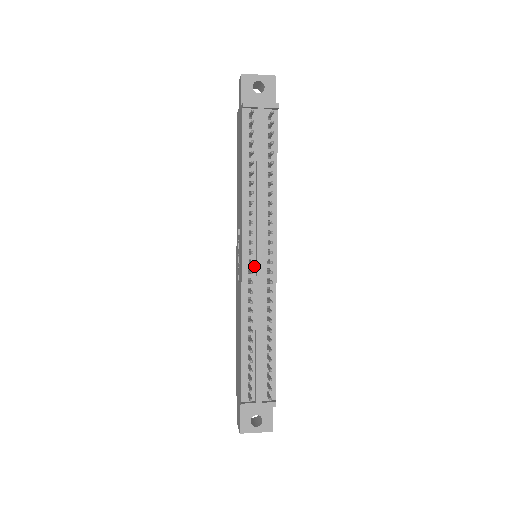
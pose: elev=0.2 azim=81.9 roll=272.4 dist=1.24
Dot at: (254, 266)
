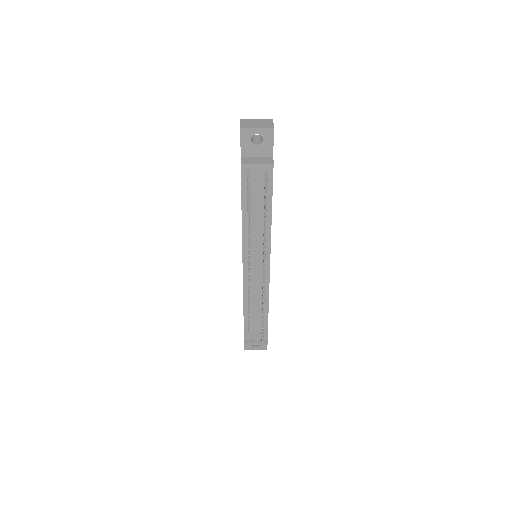
Dot at: (252, 273)
